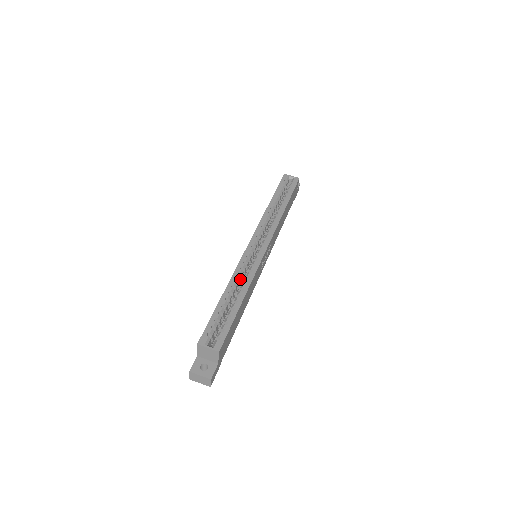
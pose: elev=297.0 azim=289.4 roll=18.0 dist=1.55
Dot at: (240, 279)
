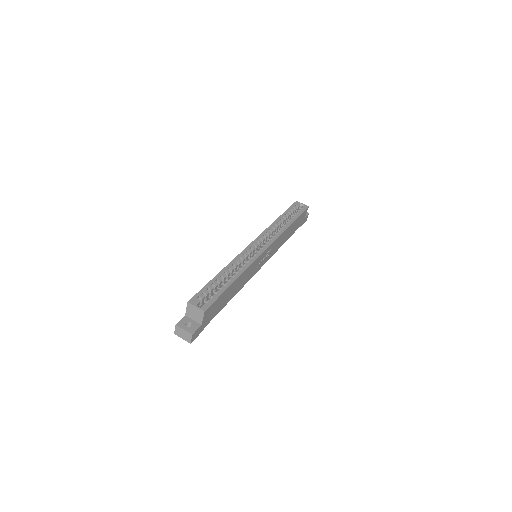
Dot at: (237, 266)
